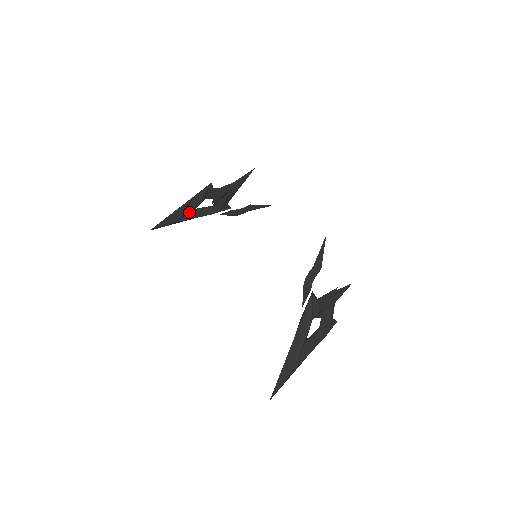
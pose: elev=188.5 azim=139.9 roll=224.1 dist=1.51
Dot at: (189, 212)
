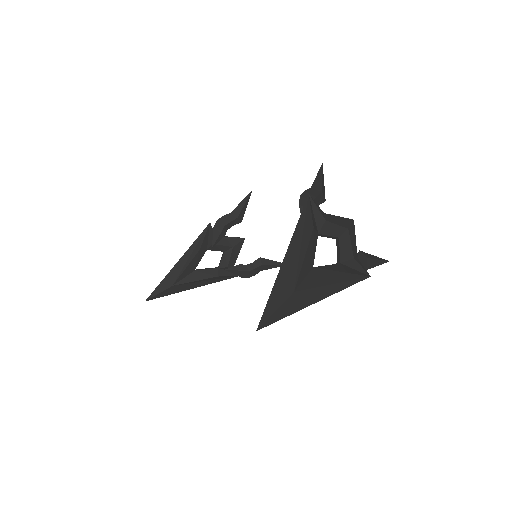
Dot at: (190, 270)
